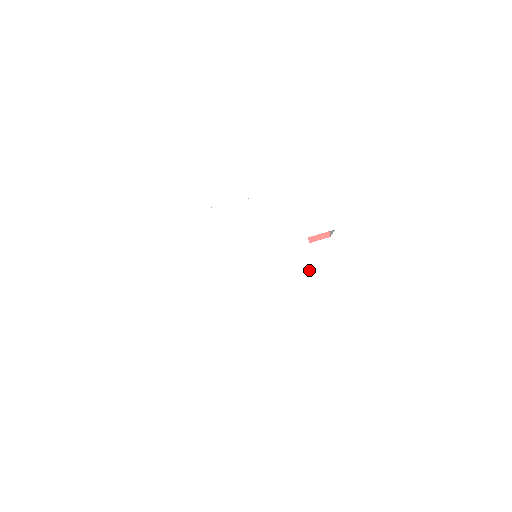
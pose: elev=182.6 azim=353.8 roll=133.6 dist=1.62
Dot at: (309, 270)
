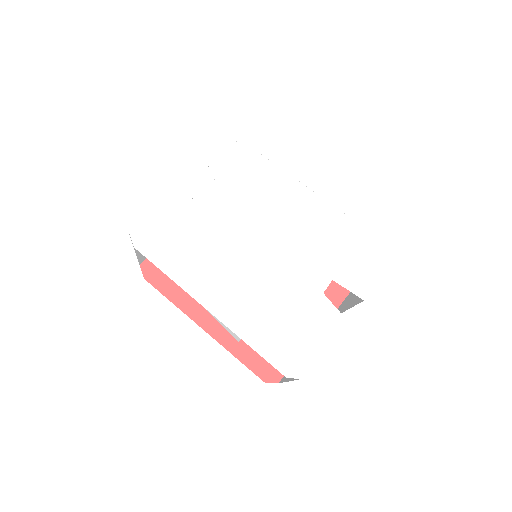
Dot at: (303, 309)
